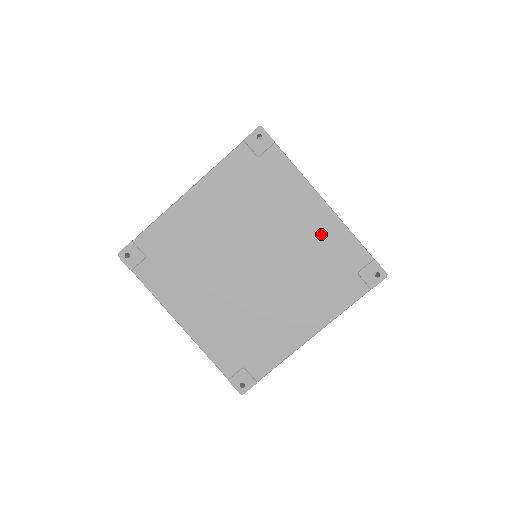
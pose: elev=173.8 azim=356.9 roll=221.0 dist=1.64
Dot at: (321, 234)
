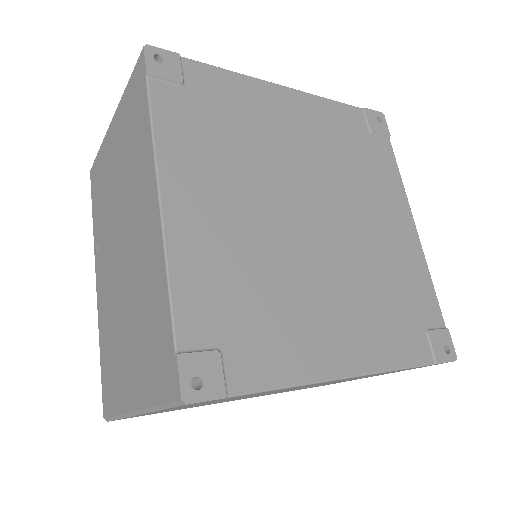
Dot at: (402, 253)
